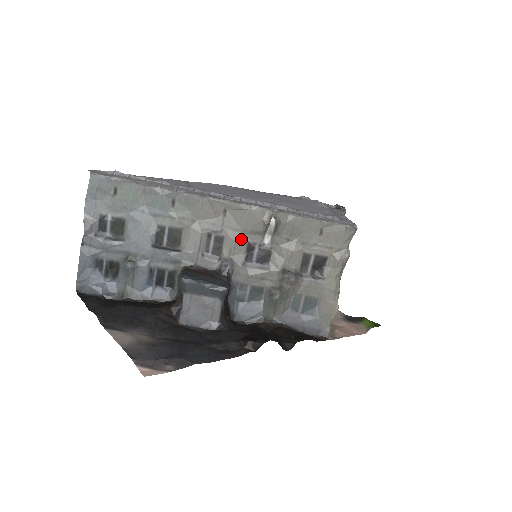
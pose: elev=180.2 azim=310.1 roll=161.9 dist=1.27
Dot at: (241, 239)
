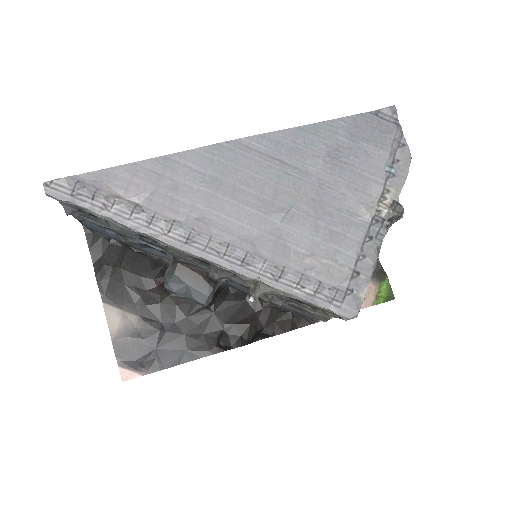
Dot at: occluded
